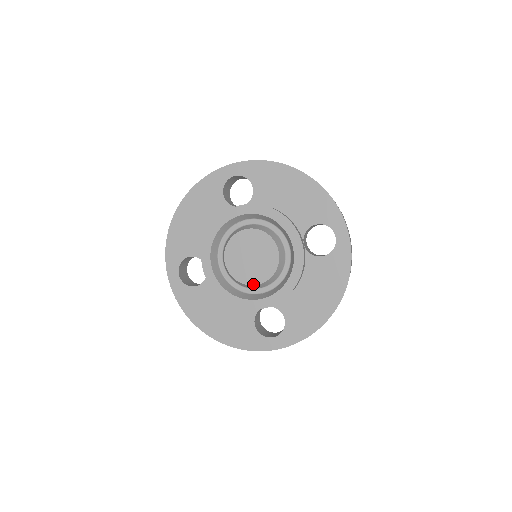
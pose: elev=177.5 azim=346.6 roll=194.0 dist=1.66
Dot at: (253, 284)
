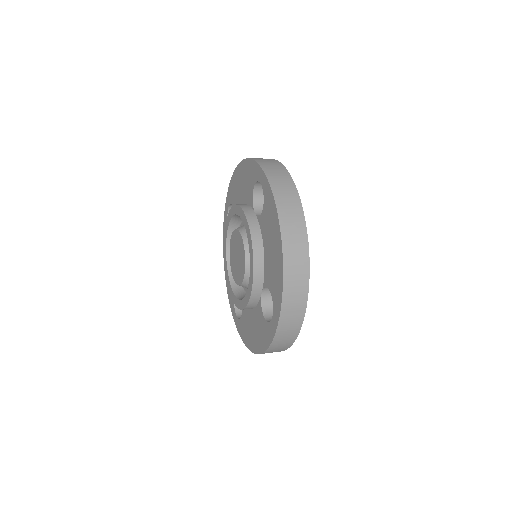
Dot at: (243, 278)
